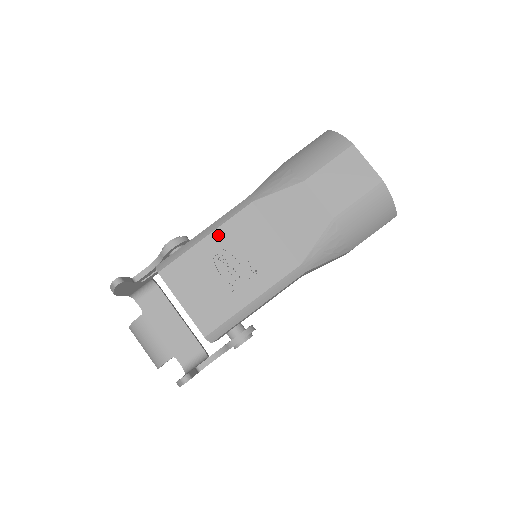
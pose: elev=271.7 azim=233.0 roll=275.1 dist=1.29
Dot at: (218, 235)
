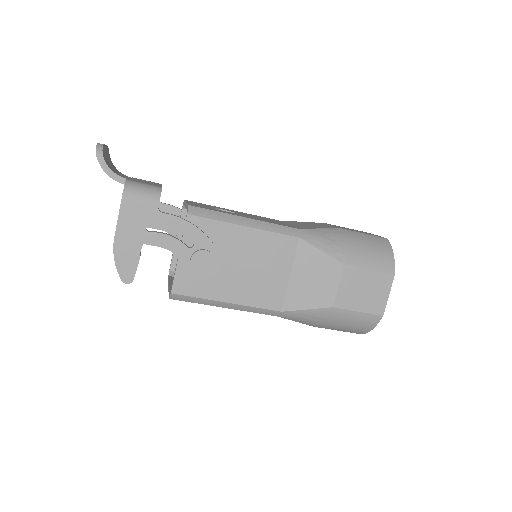
Dot at: occluded
